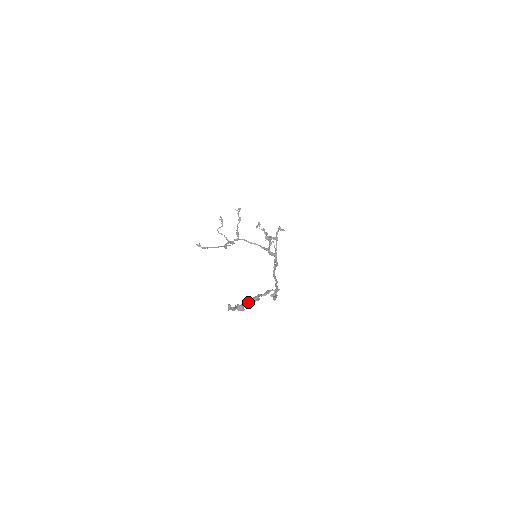
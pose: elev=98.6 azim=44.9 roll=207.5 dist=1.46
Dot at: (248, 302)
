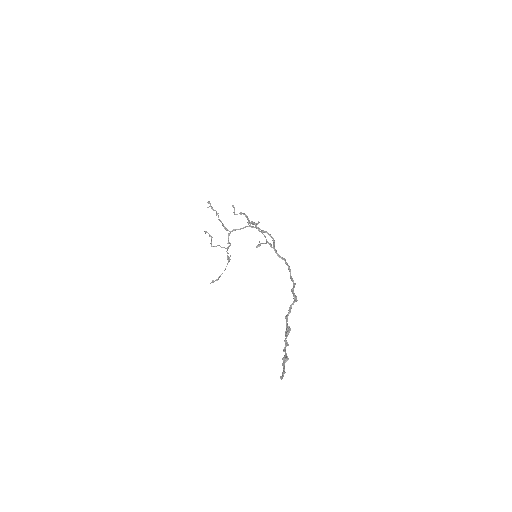
Dot at: (286, 343)
